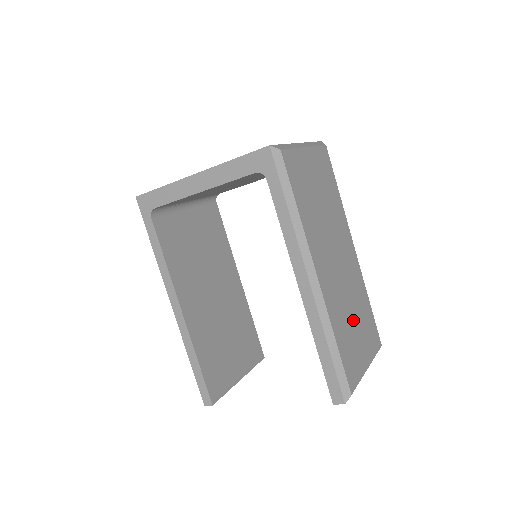
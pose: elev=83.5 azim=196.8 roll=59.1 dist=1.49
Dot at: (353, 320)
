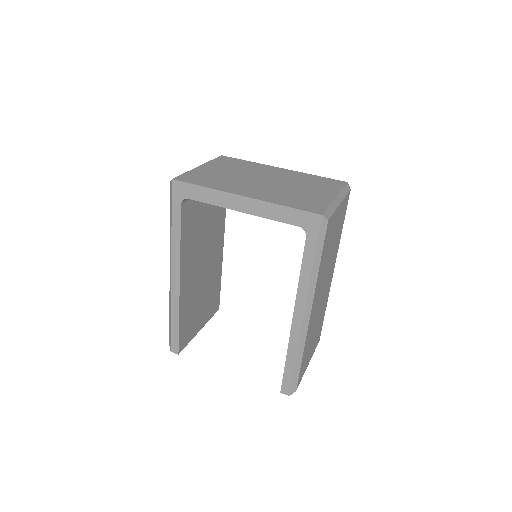
Dot at: (314, 334)
